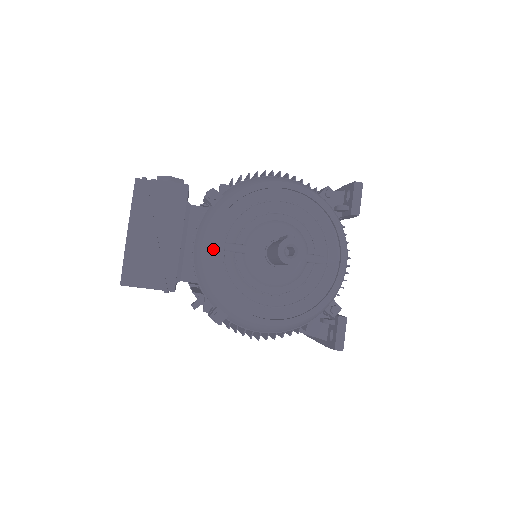
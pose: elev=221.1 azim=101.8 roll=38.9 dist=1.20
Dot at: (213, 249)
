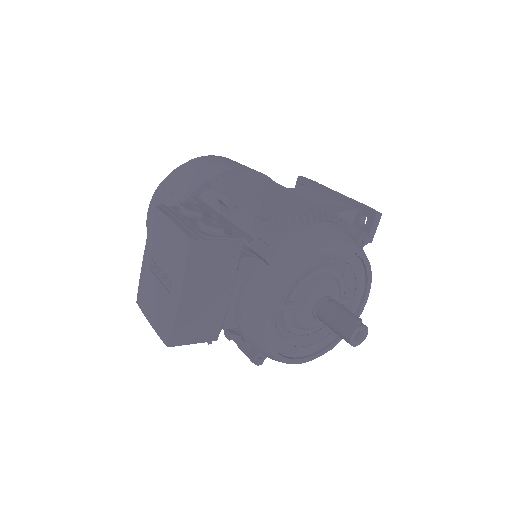
Dot at: (271, 313)
